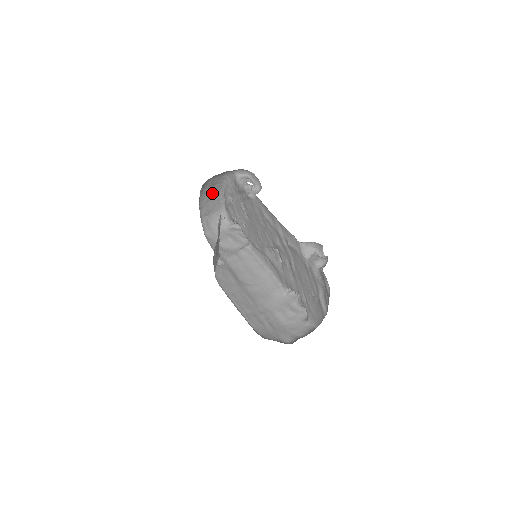
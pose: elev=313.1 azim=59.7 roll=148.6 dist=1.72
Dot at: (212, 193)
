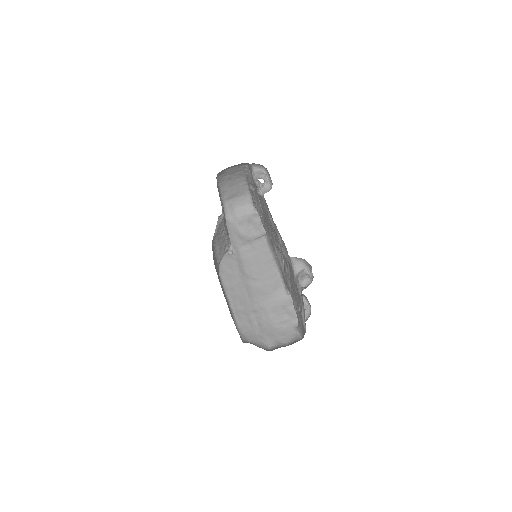
Dot at: (234, 179)
